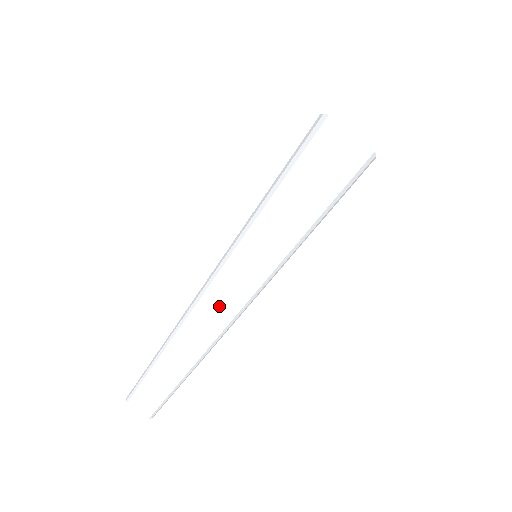
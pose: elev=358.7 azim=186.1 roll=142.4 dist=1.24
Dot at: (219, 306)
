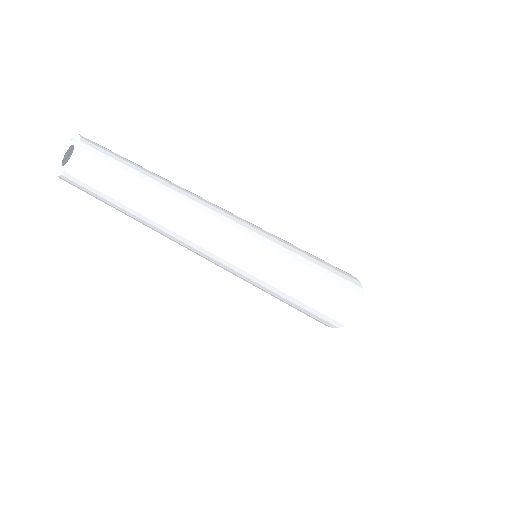
Dot at: (231, 222)
